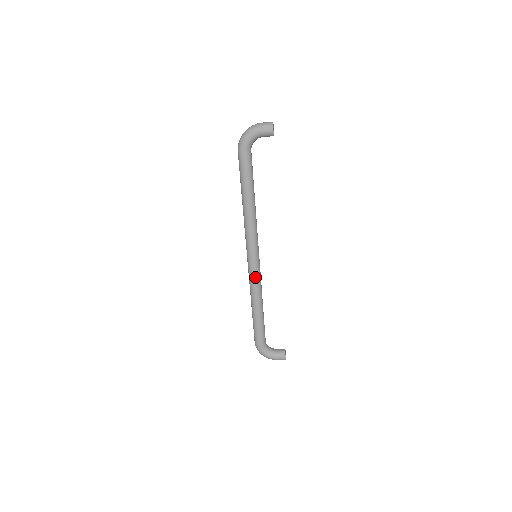
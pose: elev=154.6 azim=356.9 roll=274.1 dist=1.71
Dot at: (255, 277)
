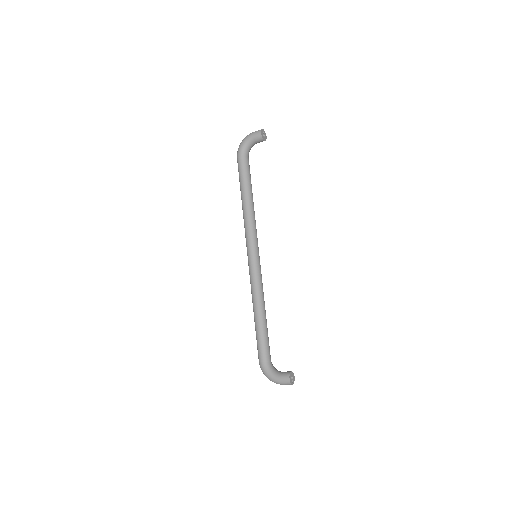
Dot at: (254, 276)
